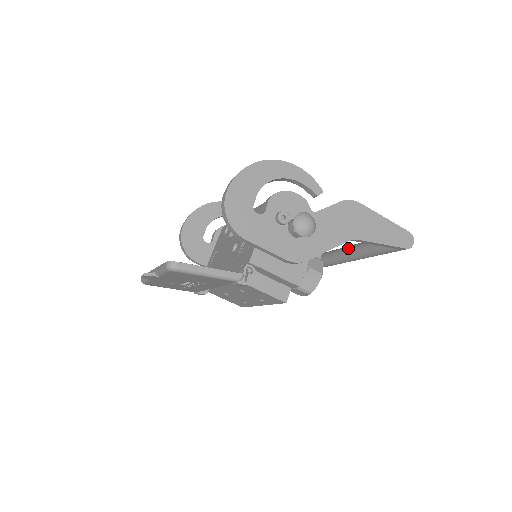
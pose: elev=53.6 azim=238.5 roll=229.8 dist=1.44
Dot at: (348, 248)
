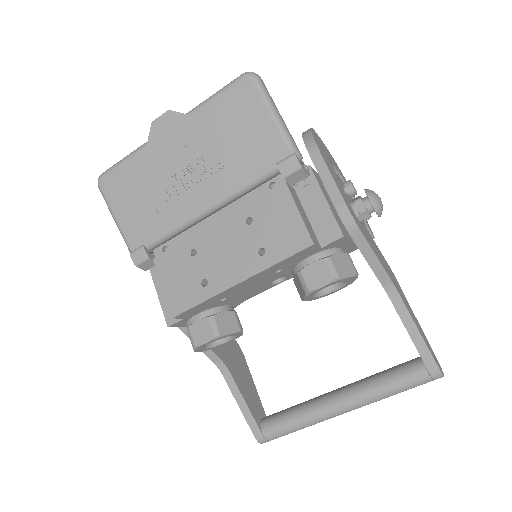
Dot at: occluded
